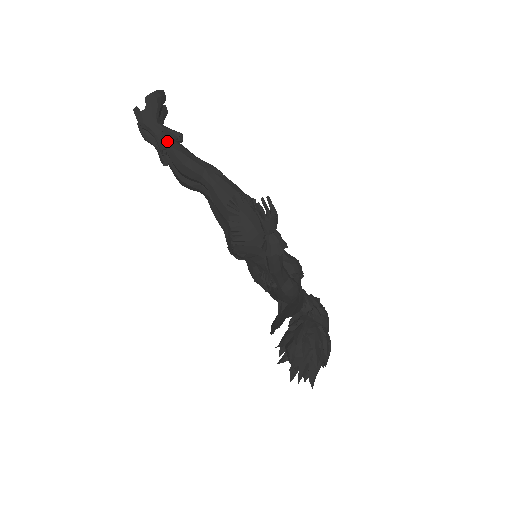
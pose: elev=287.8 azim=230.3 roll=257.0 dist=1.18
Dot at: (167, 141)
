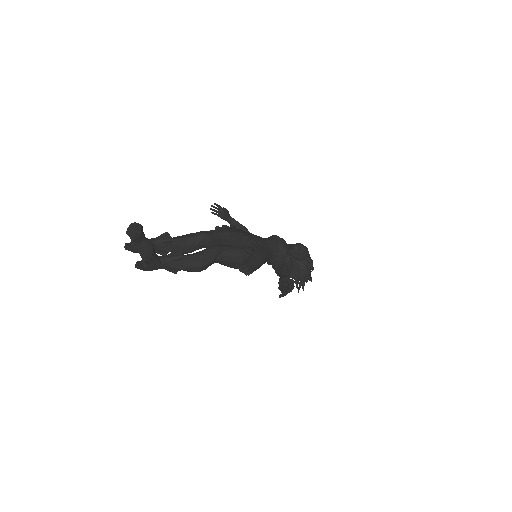
Dot at: occluded
